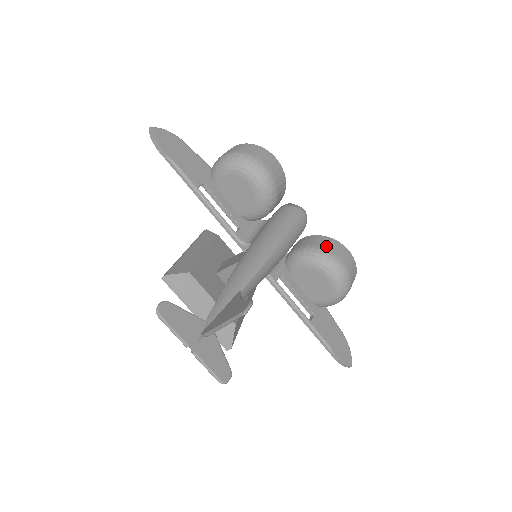
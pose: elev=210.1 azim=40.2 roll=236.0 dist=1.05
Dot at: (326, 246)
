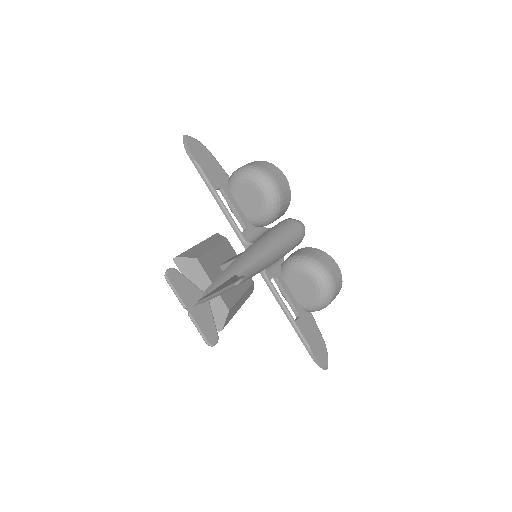
Dot at: (318, 256)
